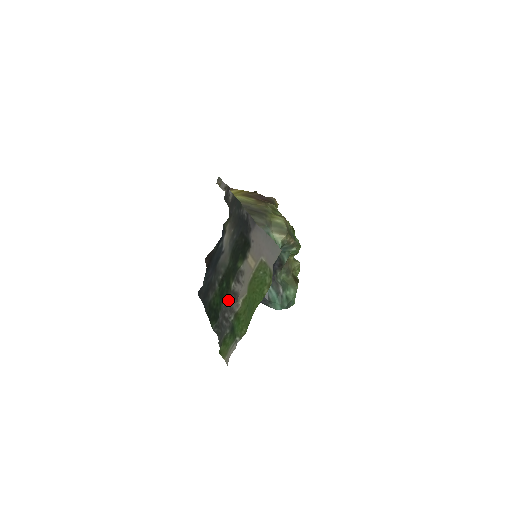
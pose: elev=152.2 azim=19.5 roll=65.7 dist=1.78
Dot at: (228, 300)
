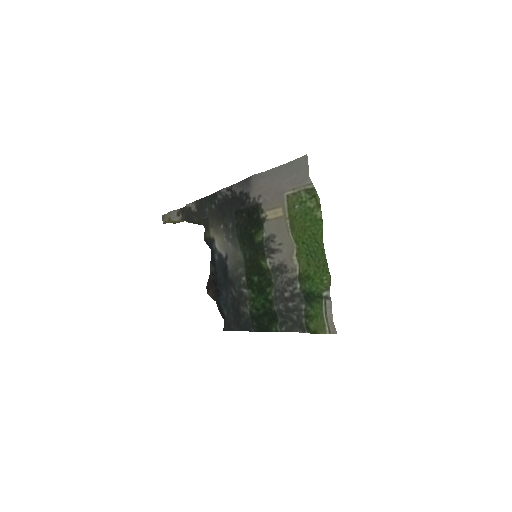
Dot at: (274, 284)
